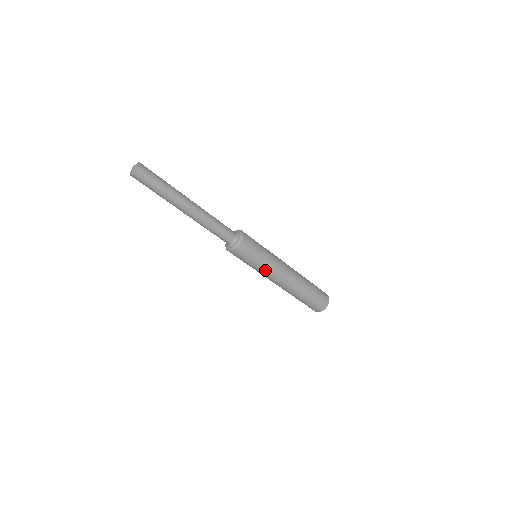
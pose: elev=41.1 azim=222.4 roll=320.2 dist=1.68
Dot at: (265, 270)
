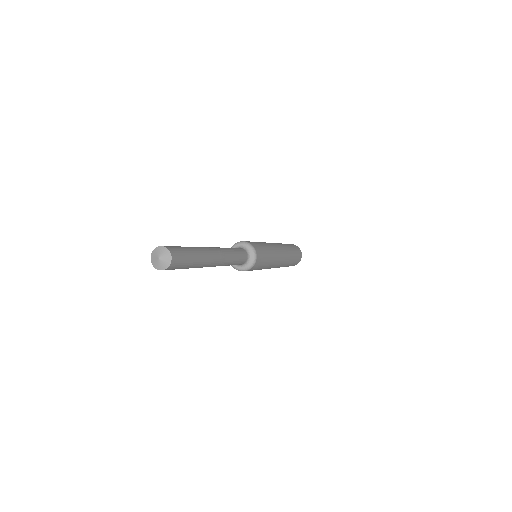
Dot at: (261, 269)
